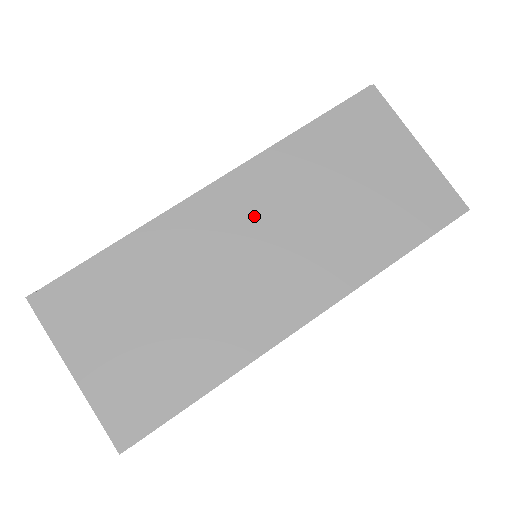
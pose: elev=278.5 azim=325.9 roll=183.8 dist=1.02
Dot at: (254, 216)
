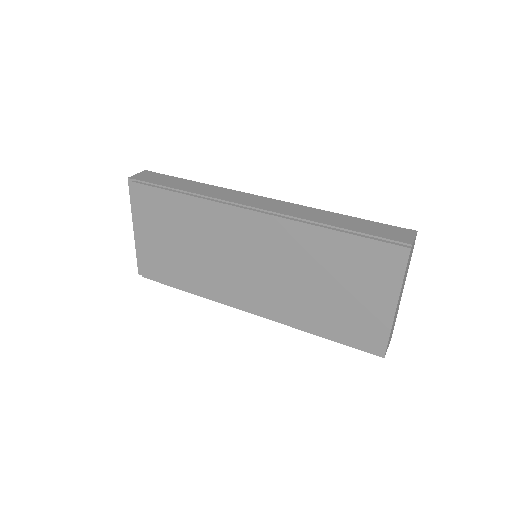
Dot at: (260, 247)
